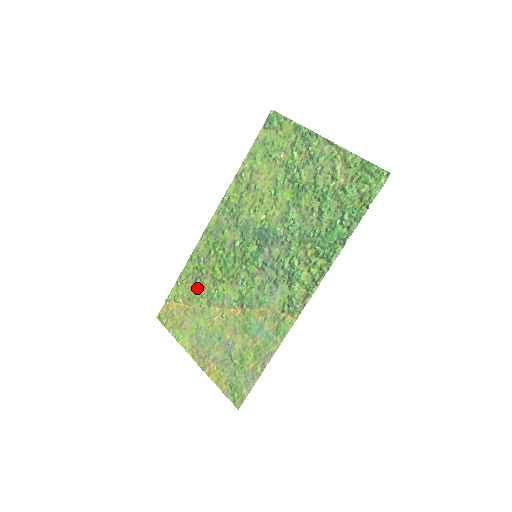
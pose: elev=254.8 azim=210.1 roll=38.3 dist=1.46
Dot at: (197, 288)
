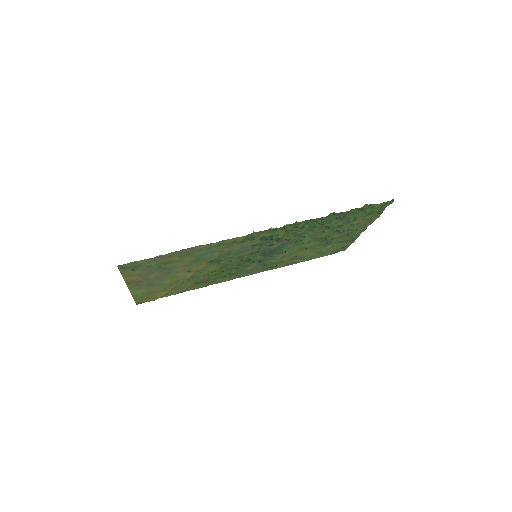
Dot at: (191, 283)
